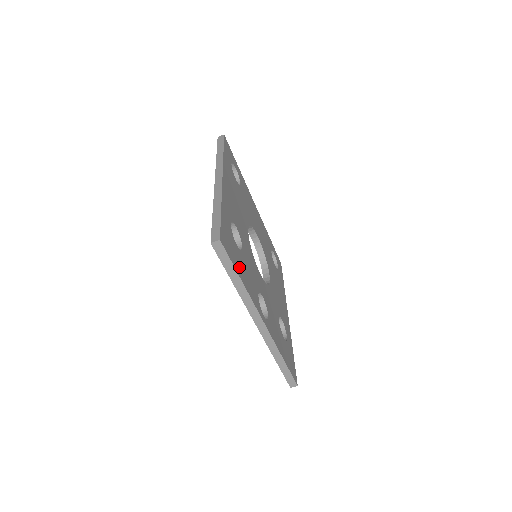
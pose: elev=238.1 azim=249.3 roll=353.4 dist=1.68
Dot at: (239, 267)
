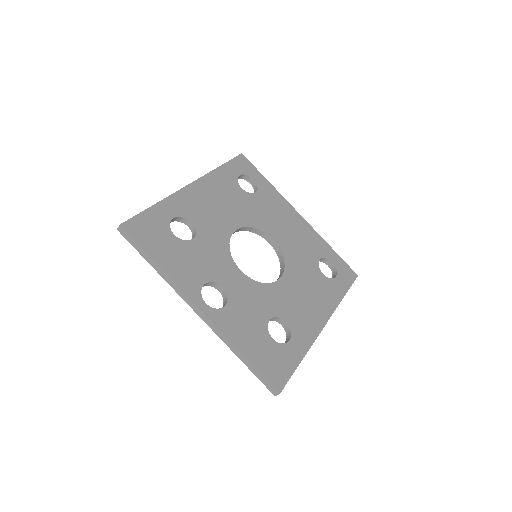
Dot at: (161, 252)
